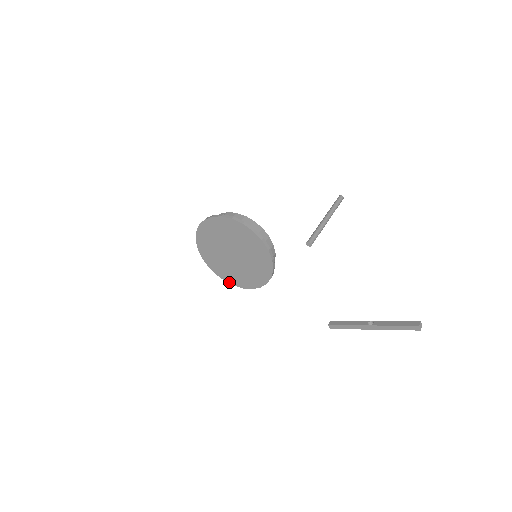
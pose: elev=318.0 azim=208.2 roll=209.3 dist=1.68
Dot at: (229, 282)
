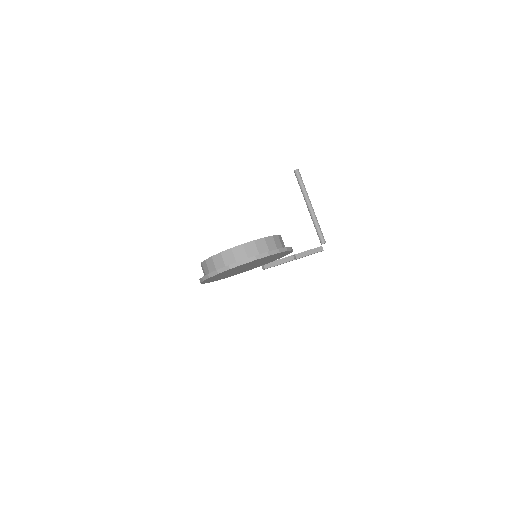
Dot at: (209, 282)
